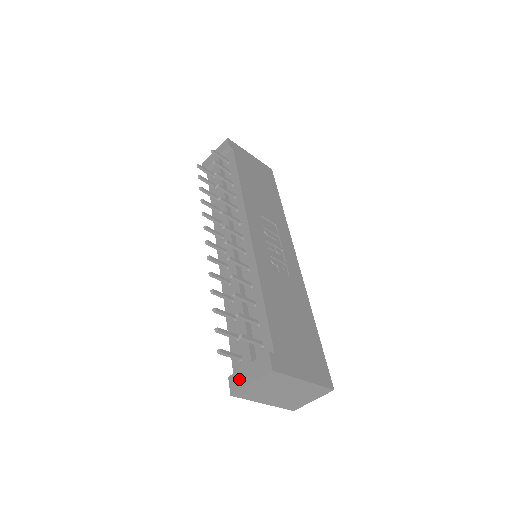
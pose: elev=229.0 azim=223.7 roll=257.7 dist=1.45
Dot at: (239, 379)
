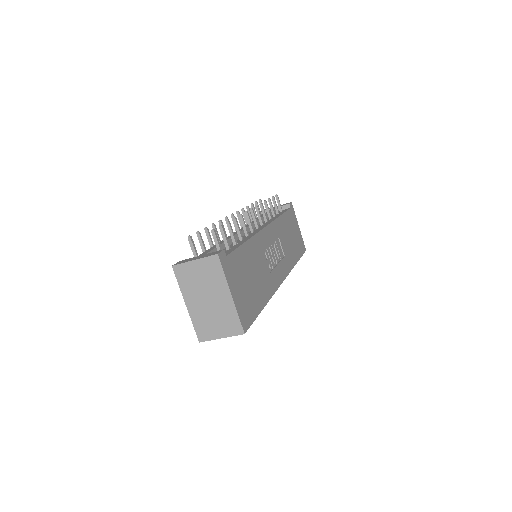
Dot at: (187, 260)
